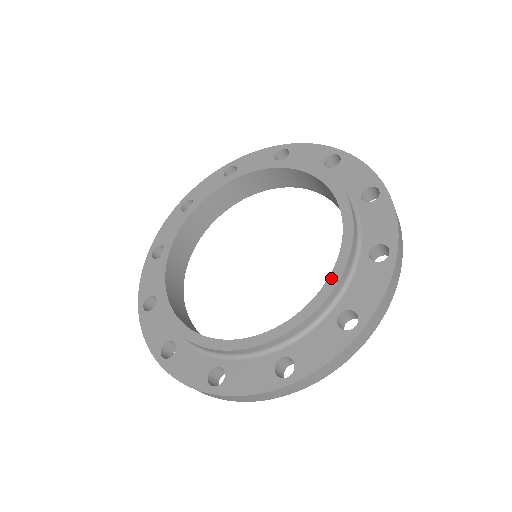
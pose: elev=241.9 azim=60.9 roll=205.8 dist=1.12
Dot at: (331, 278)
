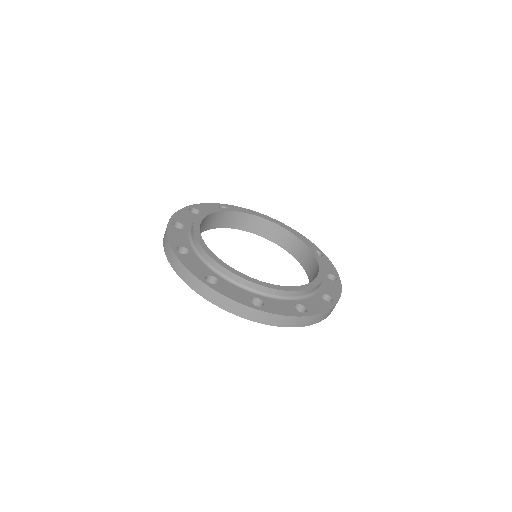
Dot at: (304, 286)
